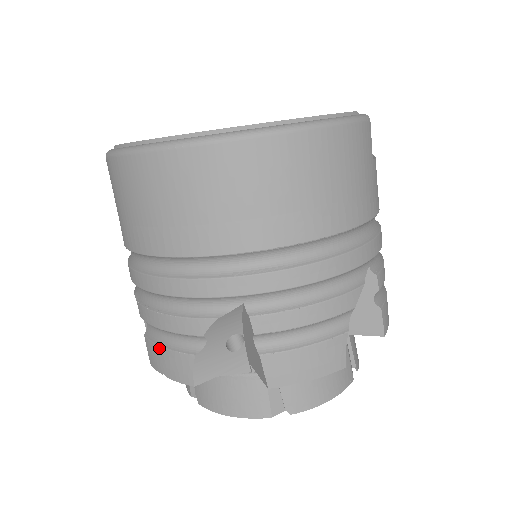
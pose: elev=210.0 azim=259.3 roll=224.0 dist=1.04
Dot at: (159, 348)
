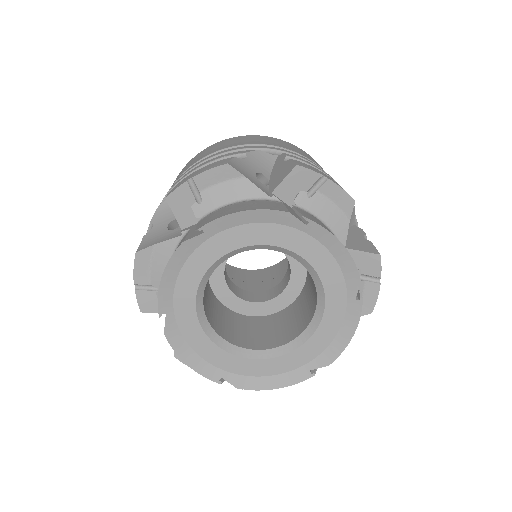
Dot at: (193, 173)
